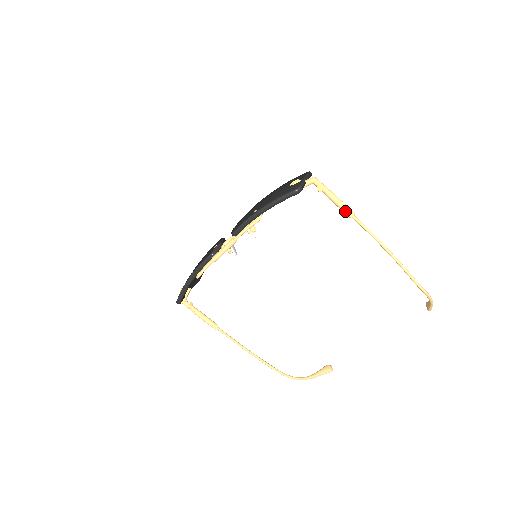
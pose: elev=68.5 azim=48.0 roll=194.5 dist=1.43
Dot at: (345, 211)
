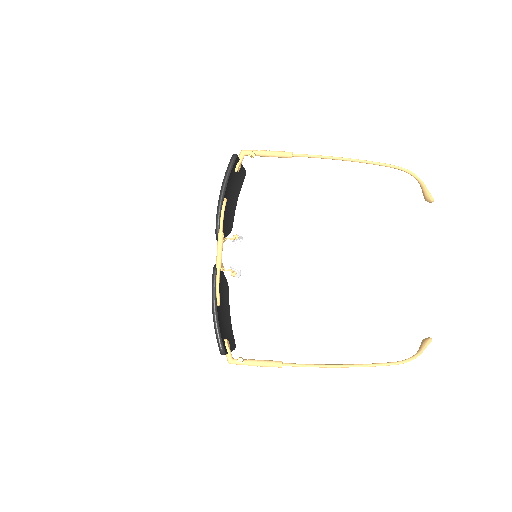
Dot at: (283, 154)
